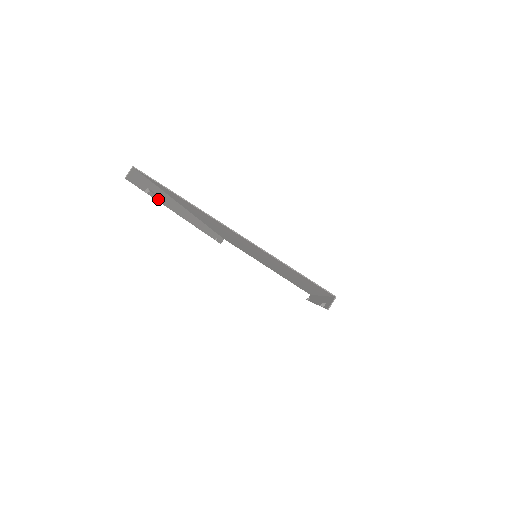
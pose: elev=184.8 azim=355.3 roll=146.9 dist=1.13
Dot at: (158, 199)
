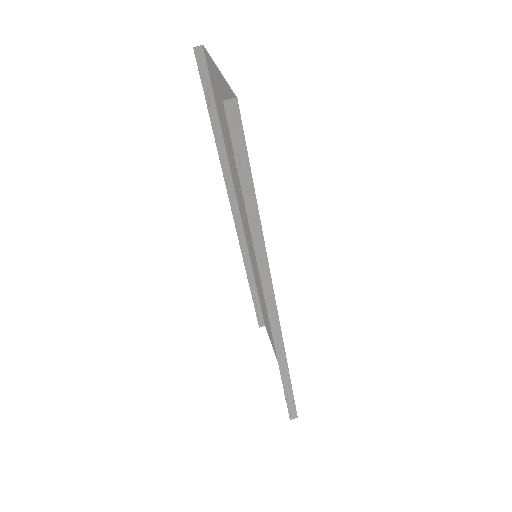
Dot at: (211, 119)
